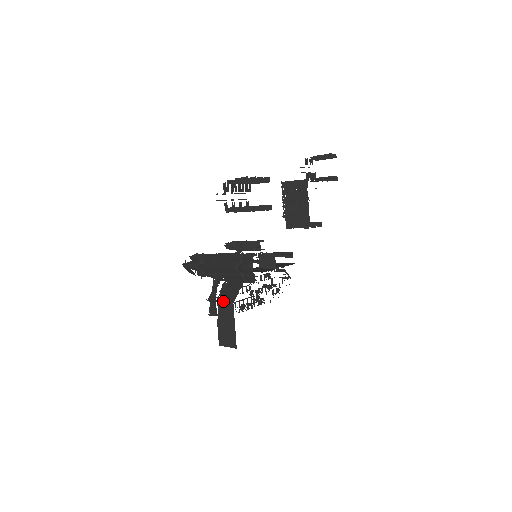
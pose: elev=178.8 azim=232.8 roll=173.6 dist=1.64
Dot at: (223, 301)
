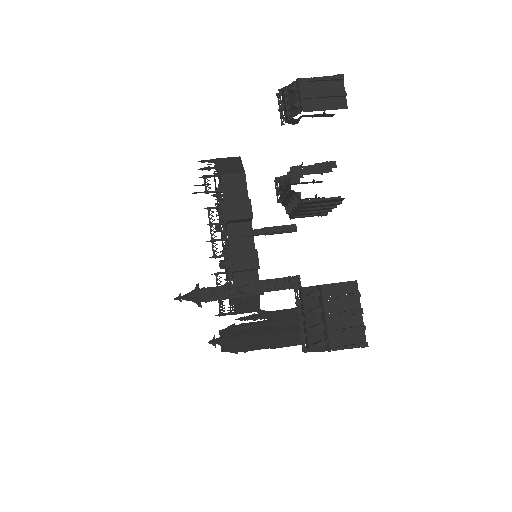
Dot at: occluded
